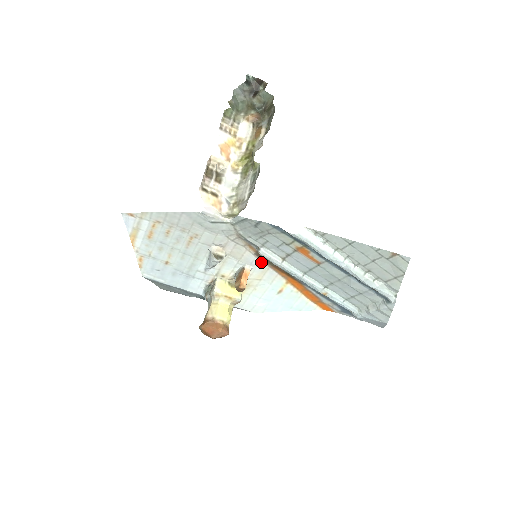
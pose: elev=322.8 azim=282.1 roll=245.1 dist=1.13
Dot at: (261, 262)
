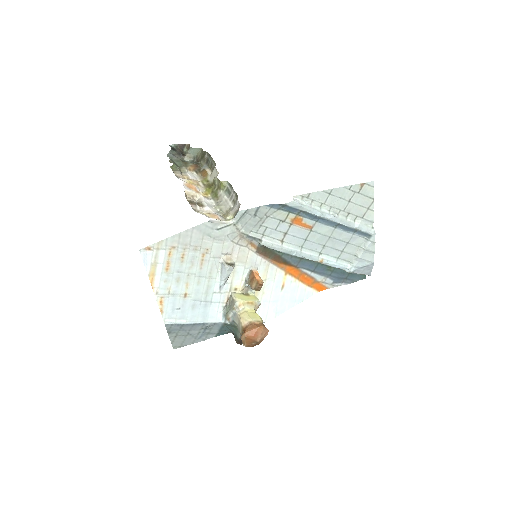
Dot at: (262, 259)
